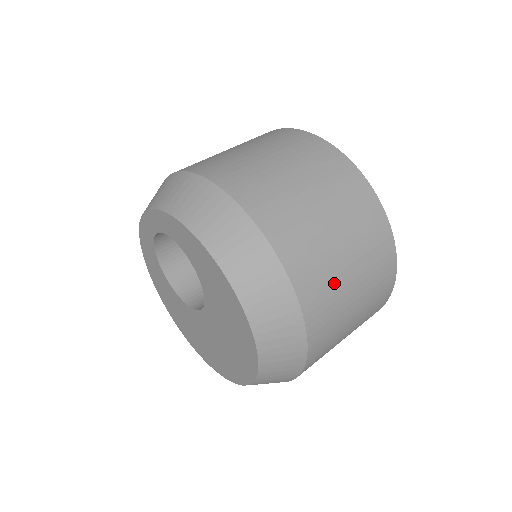
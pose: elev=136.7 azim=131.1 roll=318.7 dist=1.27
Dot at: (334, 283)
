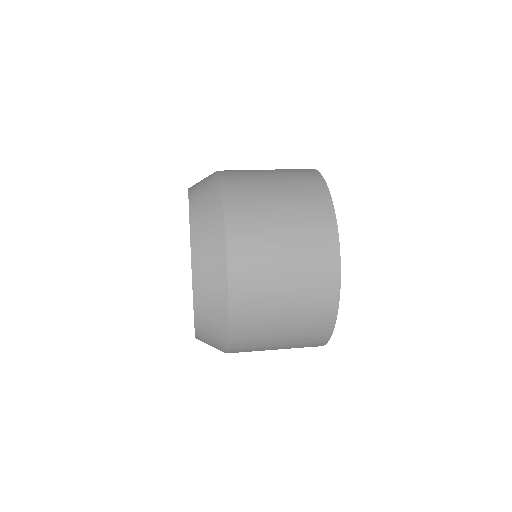
Dot at: (265, 297)
